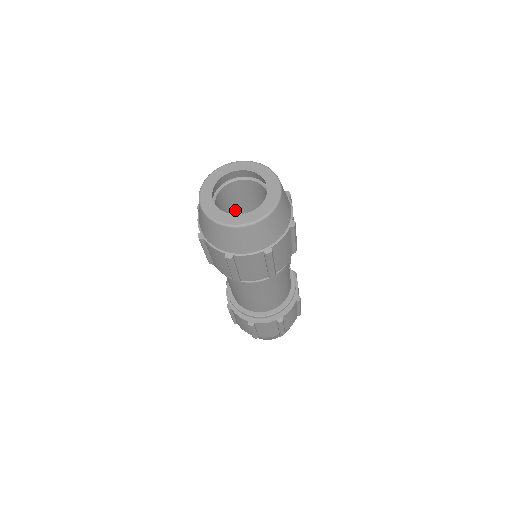
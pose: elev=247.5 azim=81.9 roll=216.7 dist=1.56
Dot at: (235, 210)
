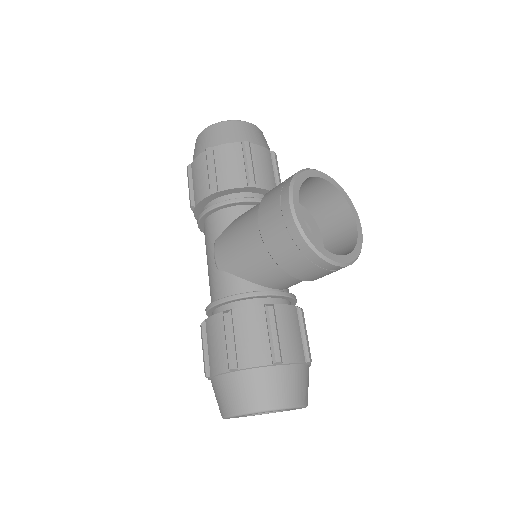
Dot at: occluded
